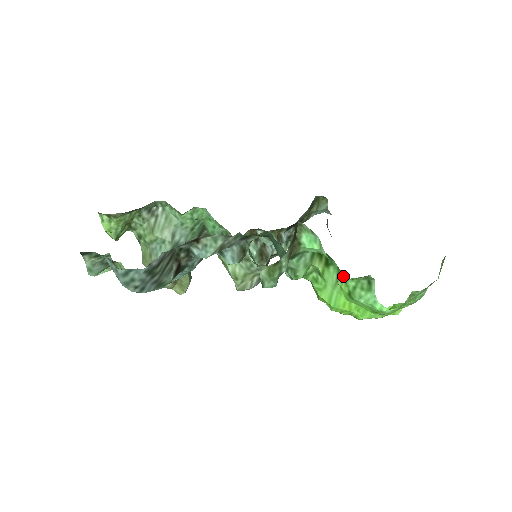
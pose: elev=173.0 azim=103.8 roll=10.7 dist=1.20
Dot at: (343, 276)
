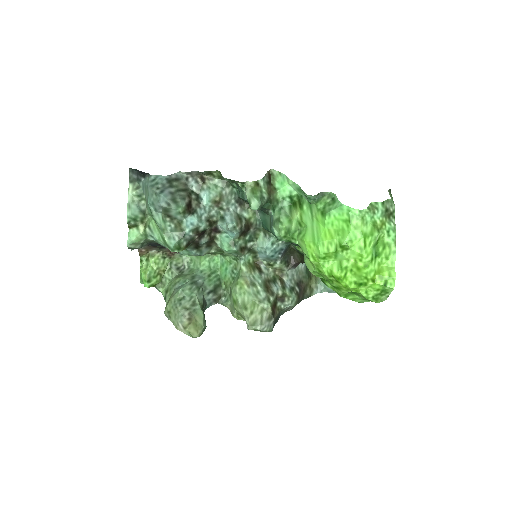
Dot at: (314, 206)
